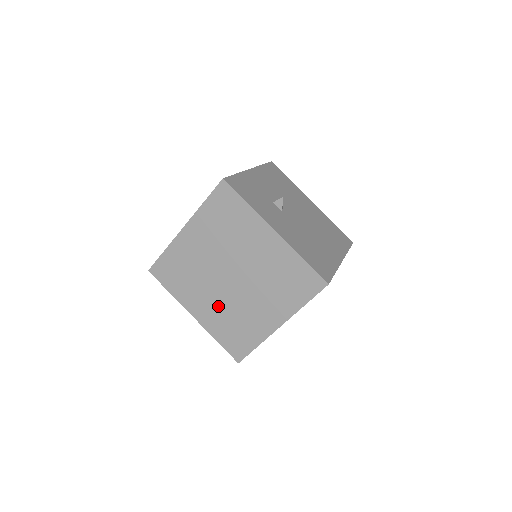
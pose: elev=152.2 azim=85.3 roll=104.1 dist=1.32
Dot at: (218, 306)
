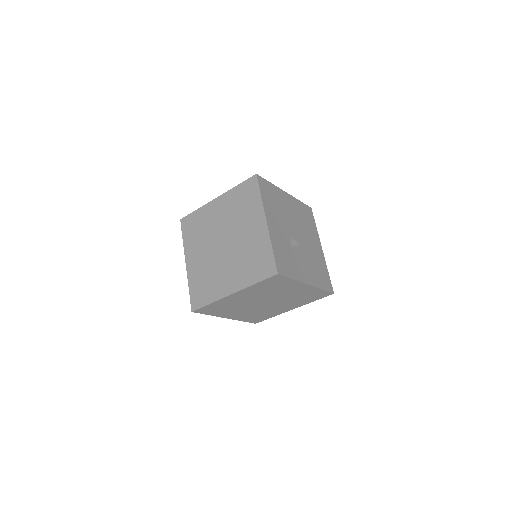
Dot at: (249, 312)
